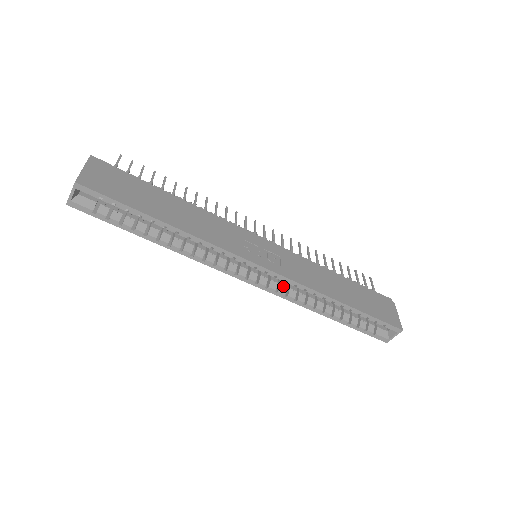
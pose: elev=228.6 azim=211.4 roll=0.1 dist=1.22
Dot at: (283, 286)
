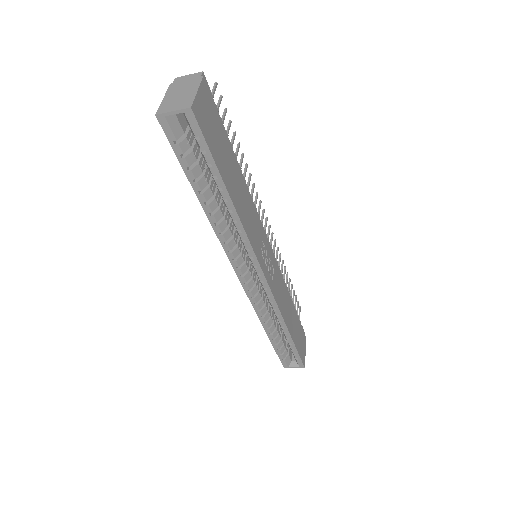
Dot at: (260, 295)
